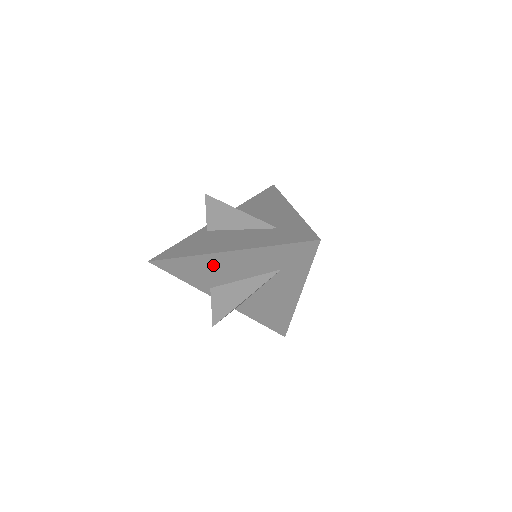
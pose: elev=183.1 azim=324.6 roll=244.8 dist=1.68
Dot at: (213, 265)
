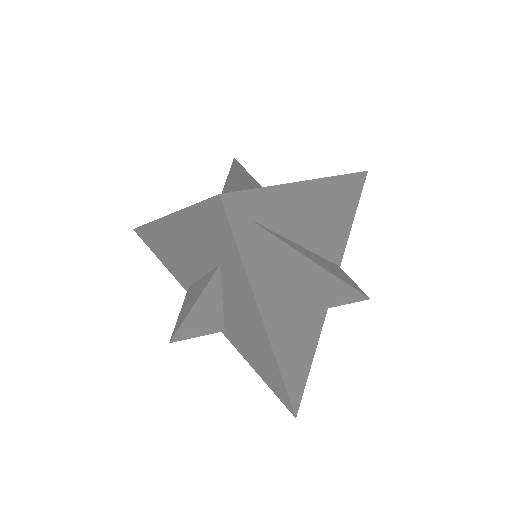
Dot at: (169, 243)
